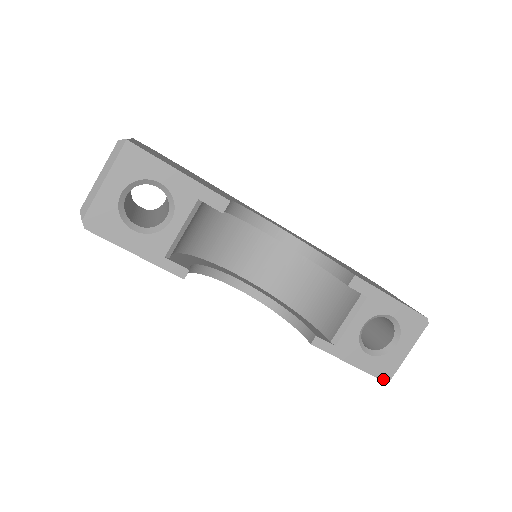
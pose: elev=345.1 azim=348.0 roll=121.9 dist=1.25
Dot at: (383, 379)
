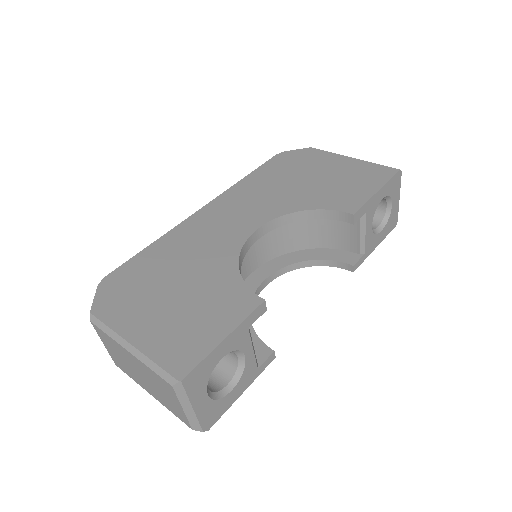
Dot at: (394, 227)
